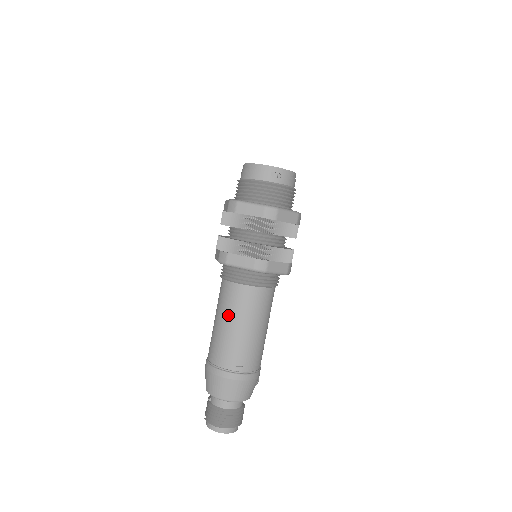
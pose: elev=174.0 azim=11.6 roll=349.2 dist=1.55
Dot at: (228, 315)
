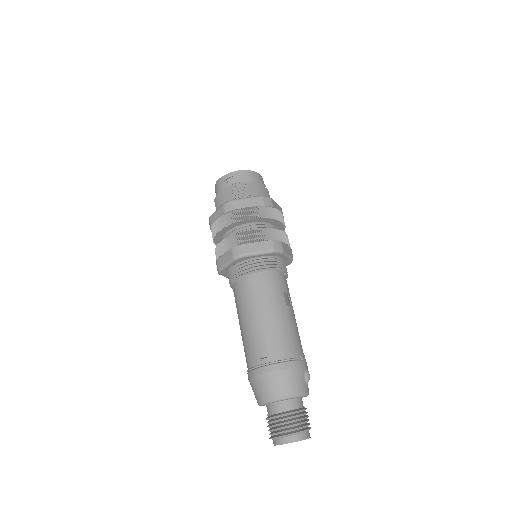
Dot at: (240, 314)
